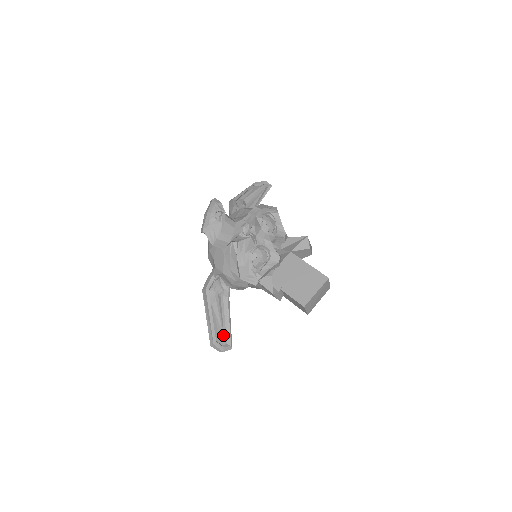
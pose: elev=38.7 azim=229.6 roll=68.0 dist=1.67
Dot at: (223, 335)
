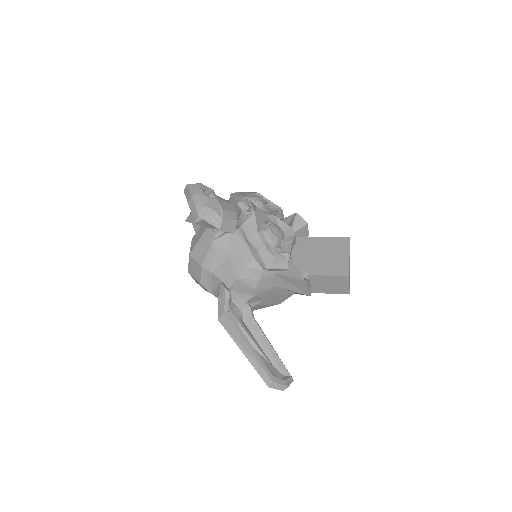
Dot at: (274, 367)
